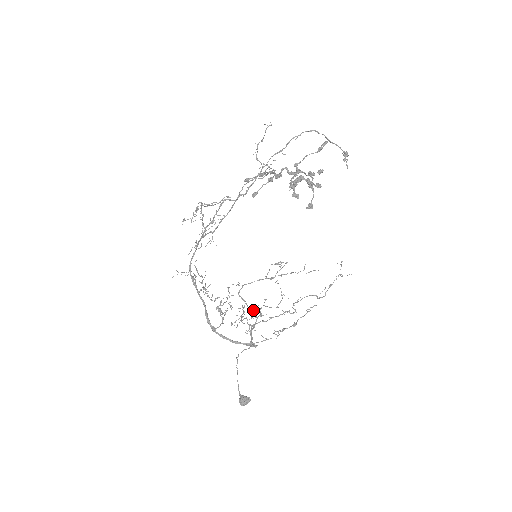
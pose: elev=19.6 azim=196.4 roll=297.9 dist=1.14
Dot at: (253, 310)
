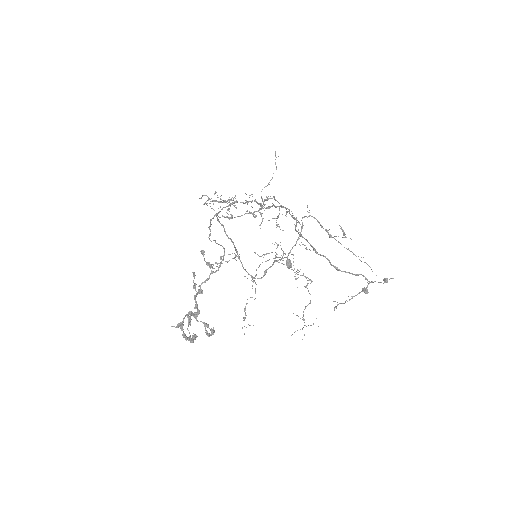
Dot at: occluded
